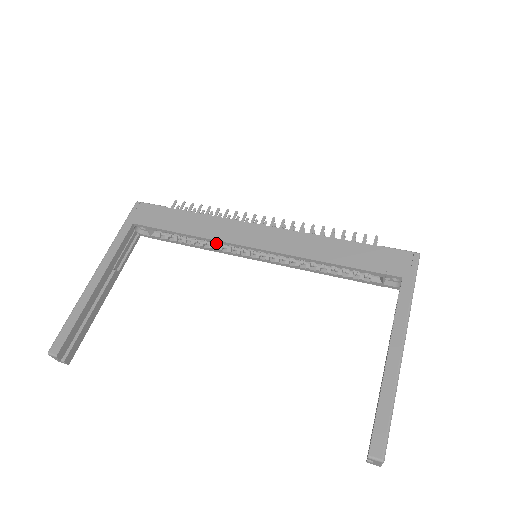
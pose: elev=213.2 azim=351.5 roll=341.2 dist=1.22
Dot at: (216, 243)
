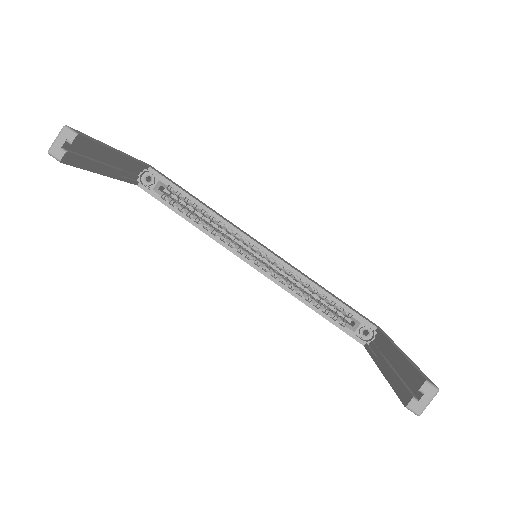
Dot at: (214, 233)
